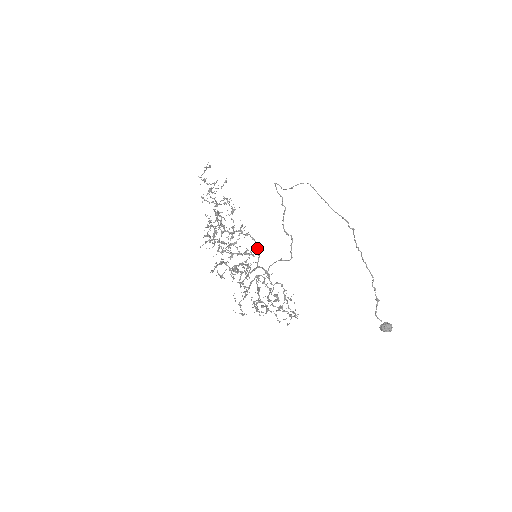
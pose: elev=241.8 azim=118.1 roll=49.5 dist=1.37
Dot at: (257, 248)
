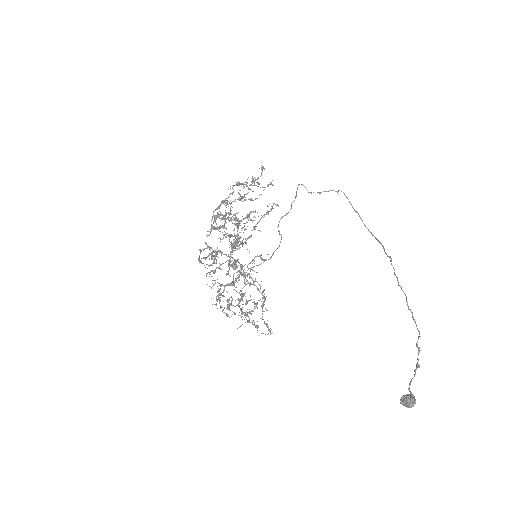
Dot at: occluded
